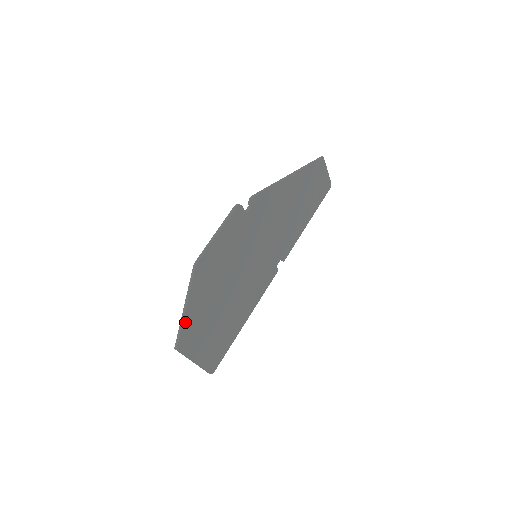
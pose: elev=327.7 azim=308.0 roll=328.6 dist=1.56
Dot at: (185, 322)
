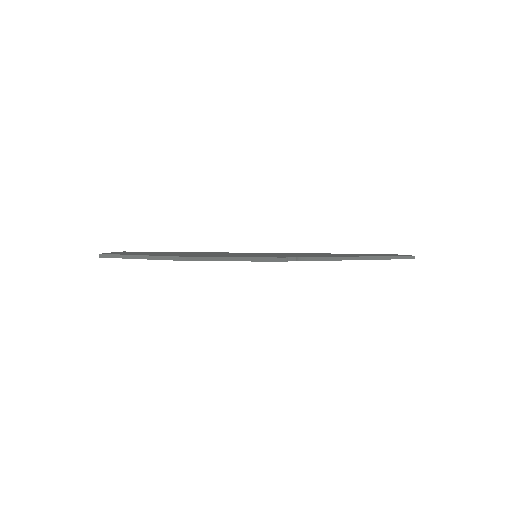
Dot at: (129, 258)
